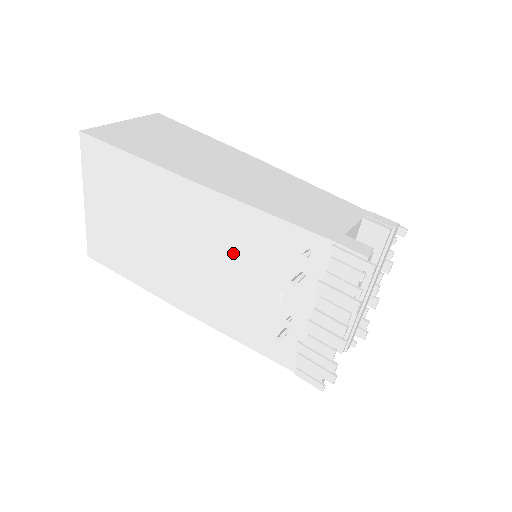
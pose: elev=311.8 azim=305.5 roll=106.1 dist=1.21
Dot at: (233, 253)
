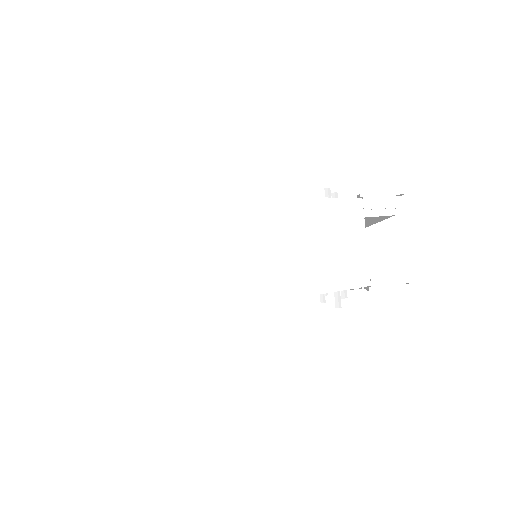
Dot at: occluded
